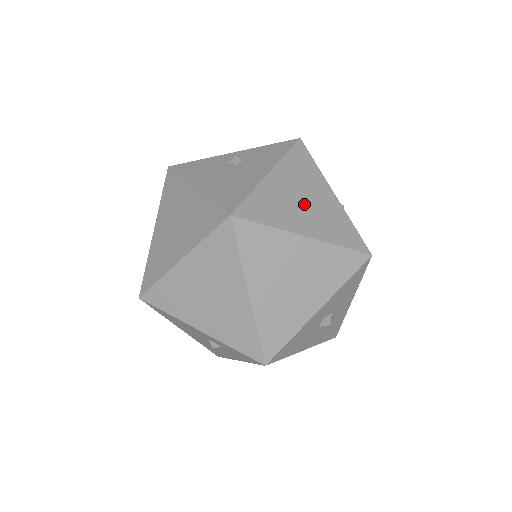
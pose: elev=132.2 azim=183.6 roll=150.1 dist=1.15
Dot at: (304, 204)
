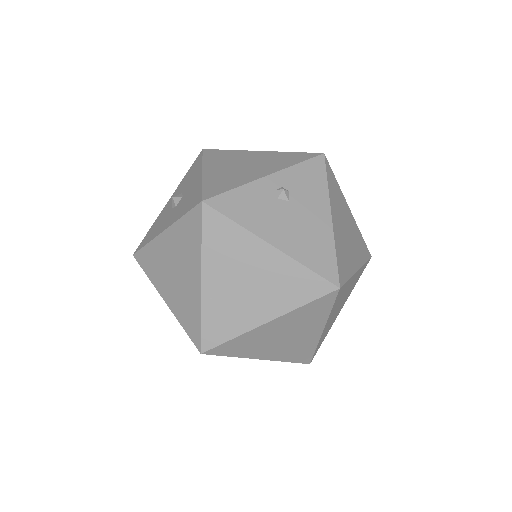
Dot at: (348, 236)
